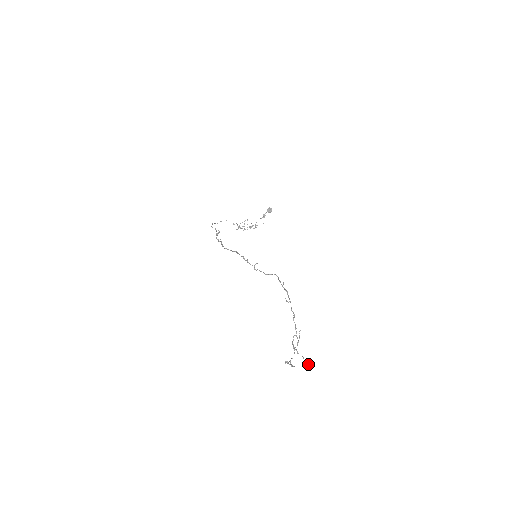
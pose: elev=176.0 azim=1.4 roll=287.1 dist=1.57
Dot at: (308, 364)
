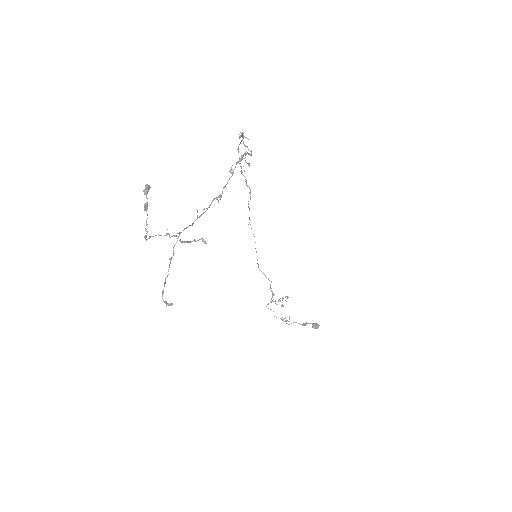
Dot at: occluded
